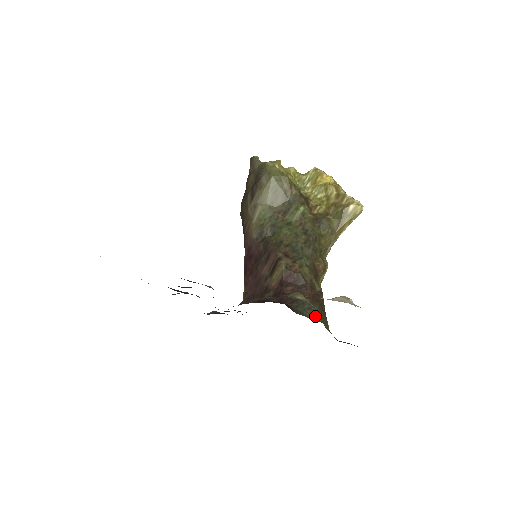
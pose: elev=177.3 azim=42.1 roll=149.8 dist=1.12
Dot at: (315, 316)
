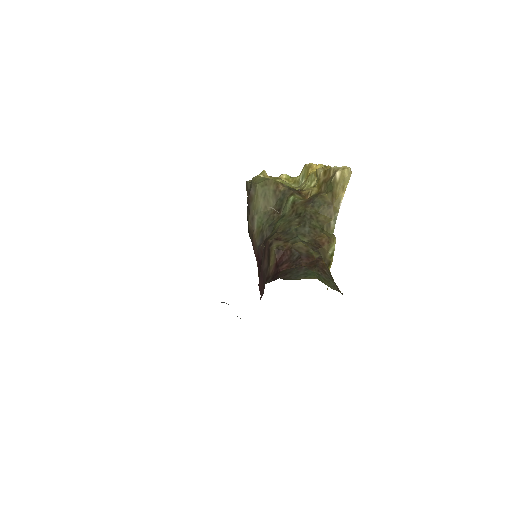
Dot at: (310, 277)
